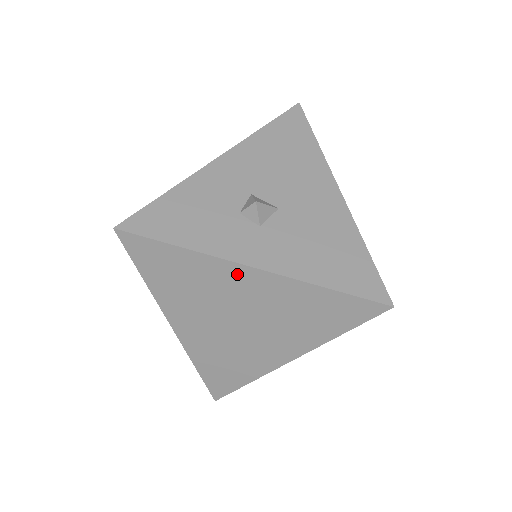
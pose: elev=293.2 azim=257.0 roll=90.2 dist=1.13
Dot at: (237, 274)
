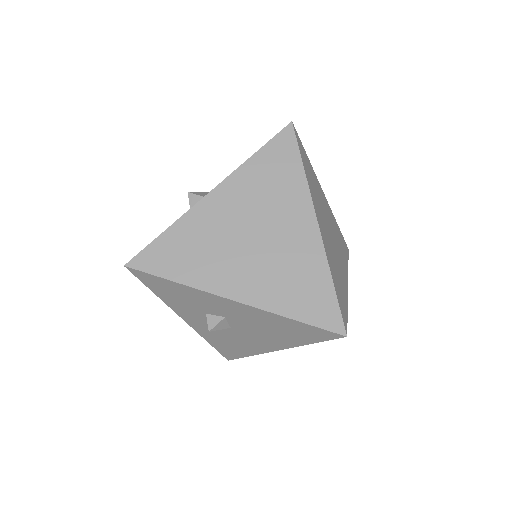
Dot at: (209, 207)
